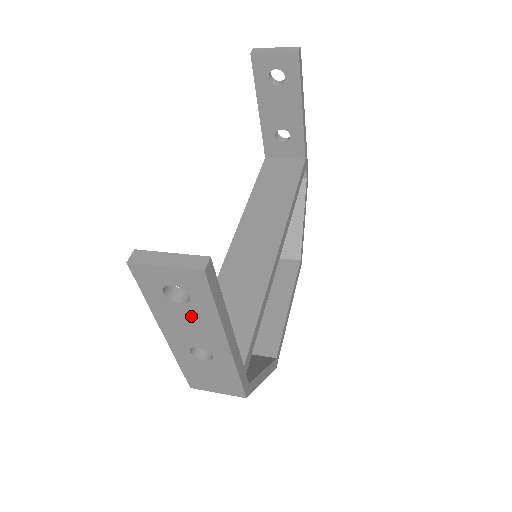
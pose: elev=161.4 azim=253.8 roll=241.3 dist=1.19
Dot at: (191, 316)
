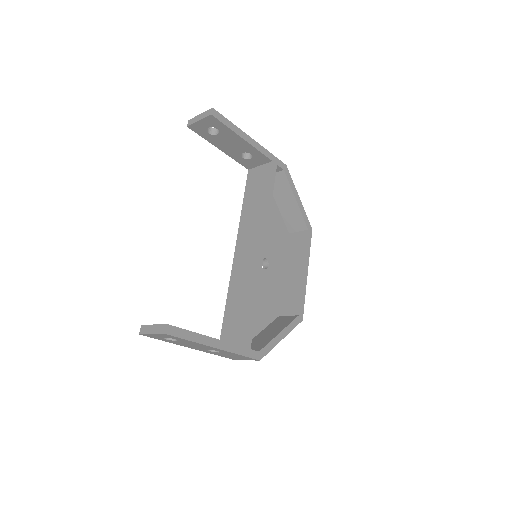
Dot at: (186, 343)
